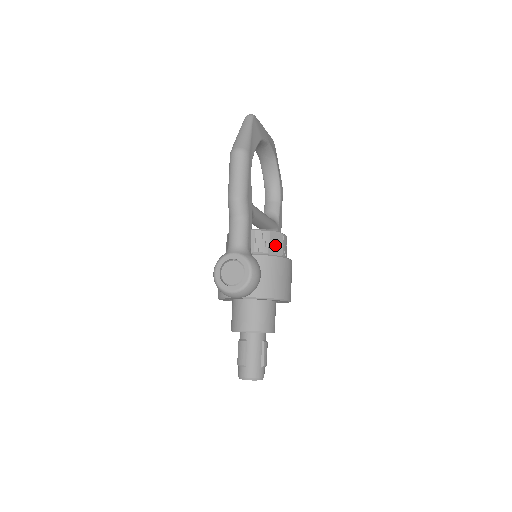
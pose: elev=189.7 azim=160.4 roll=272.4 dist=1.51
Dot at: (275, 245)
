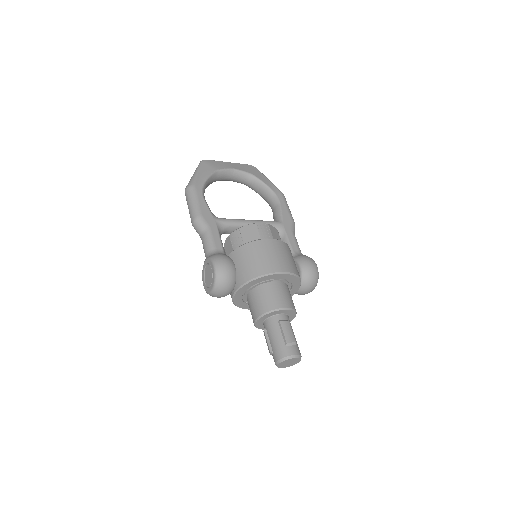
Dot at: (249, 236)
